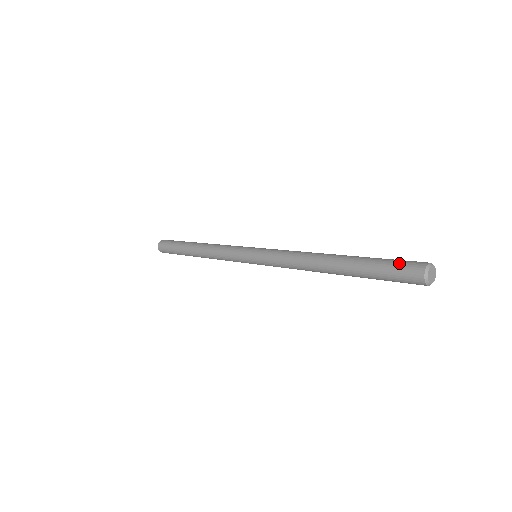
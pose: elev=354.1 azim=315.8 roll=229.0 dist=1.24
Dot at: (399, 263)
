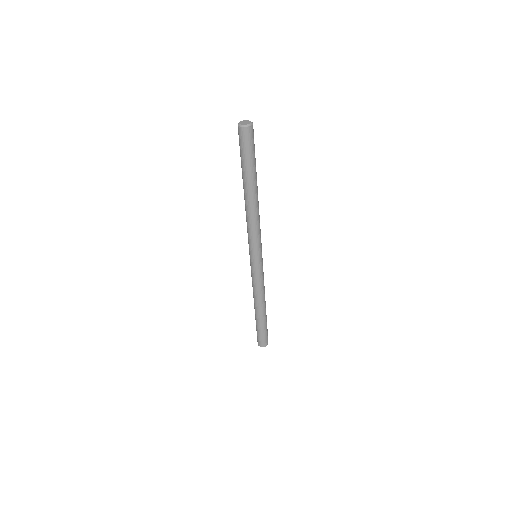
Dot at: (239, 143)
